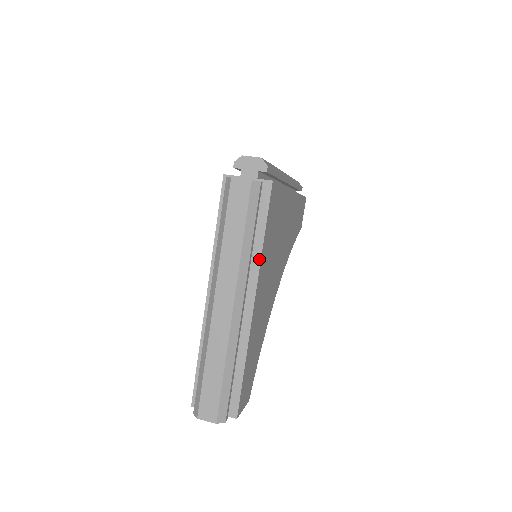
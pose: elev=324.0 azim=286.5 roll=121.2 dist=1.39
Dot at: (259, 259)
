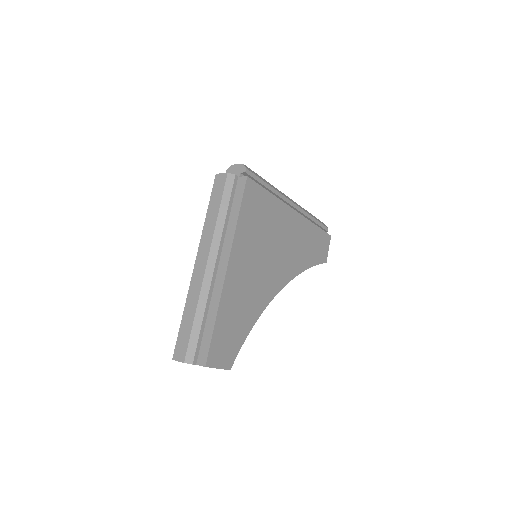
Dot at: (233, 233)
